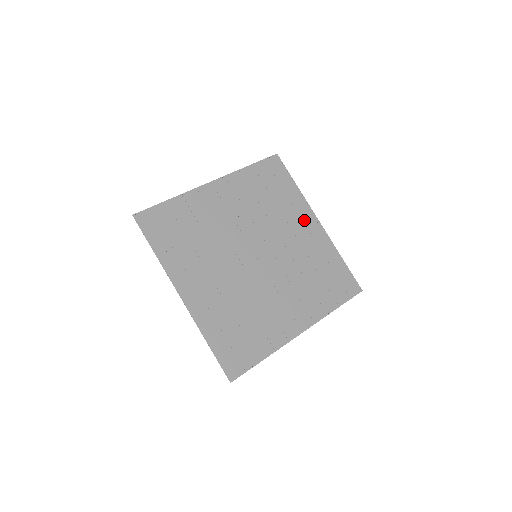
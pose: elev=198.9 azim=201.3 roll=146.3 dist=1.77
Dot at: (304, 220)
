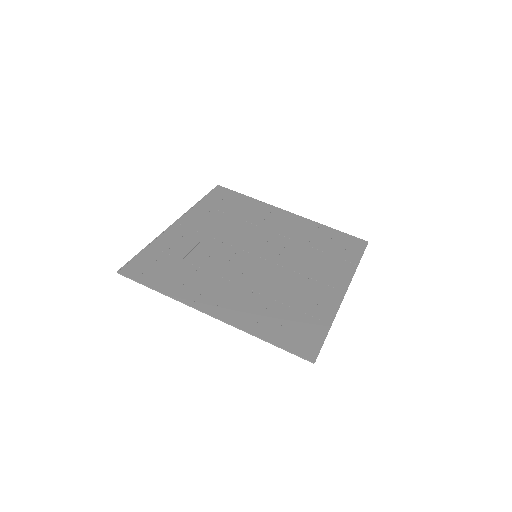
Dot at: (332, 280)
